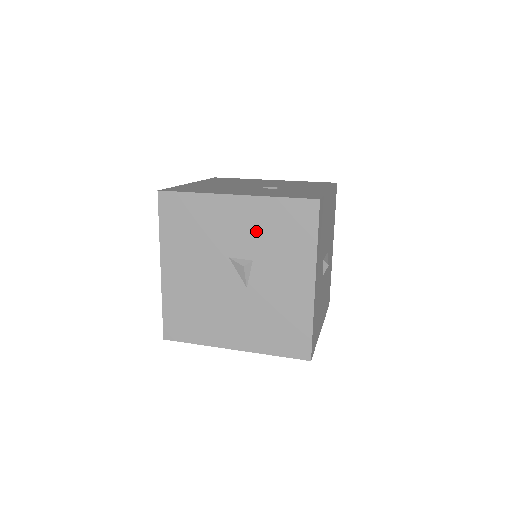
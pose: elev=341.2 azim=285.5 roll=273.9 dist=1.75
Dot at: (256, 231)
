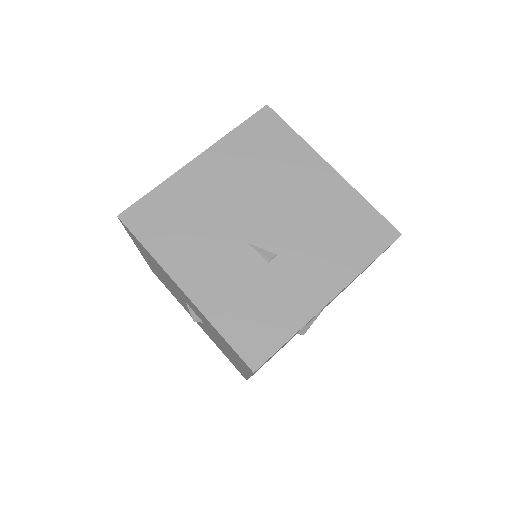
Dot at: (203, 319)
